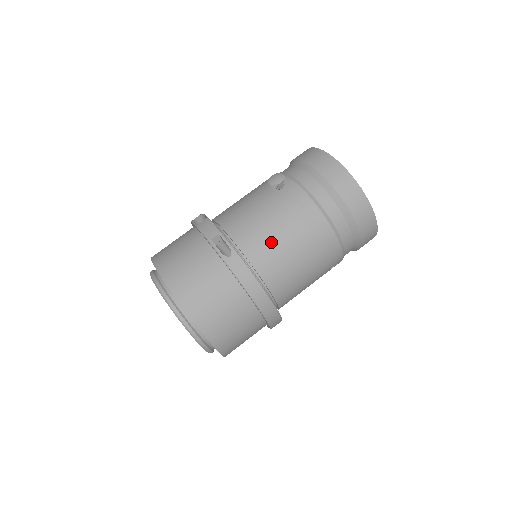
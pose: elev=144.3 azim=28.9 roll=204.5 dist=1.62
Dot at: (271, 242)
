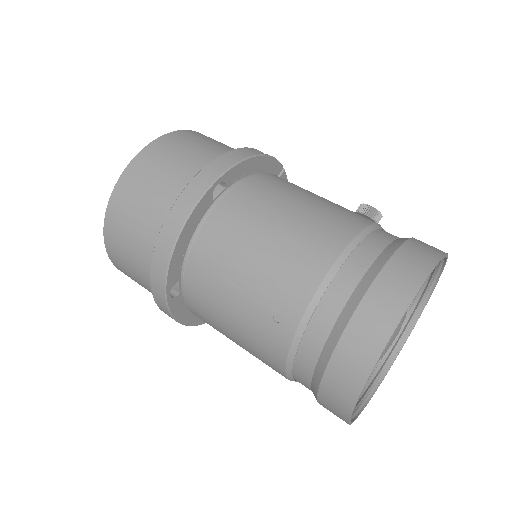
Dot at: (287, 191)
